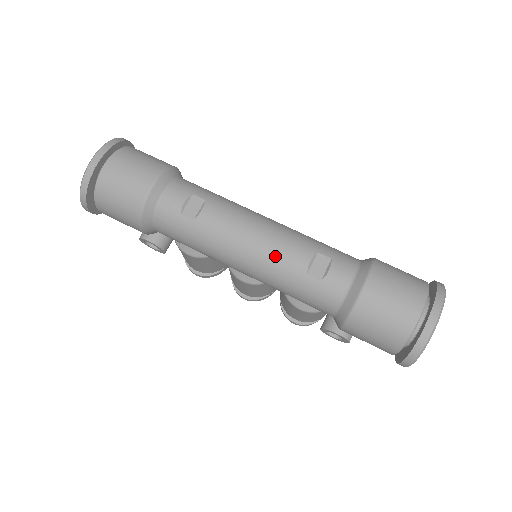
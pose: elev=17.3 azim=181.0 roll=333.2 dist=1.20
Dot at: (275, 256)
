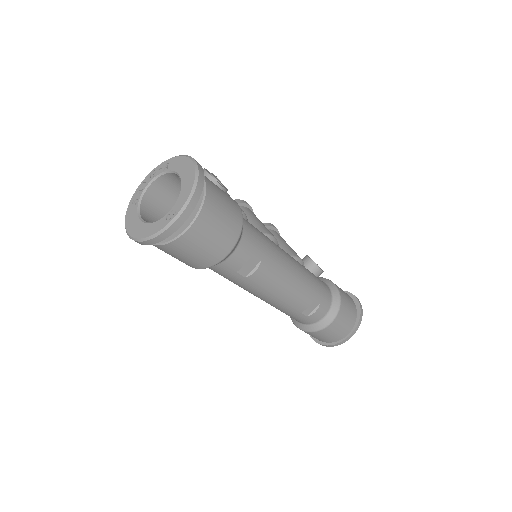
Dot at: (289, 303)
